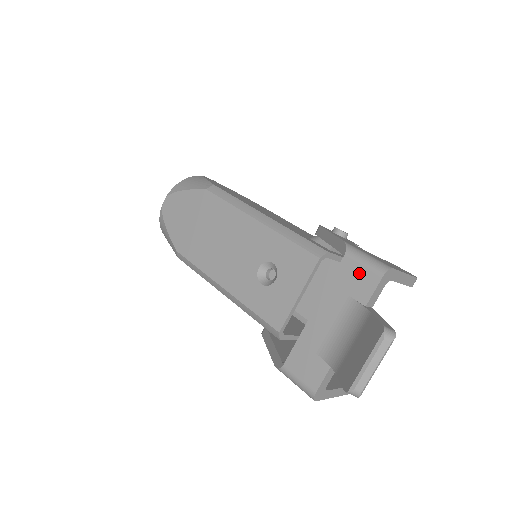
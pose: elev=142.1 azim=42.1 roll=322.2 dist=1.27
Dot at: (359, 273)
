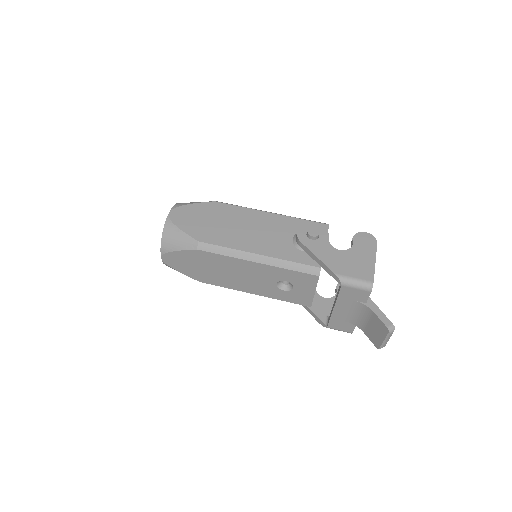
Dot at: (355, 292)
